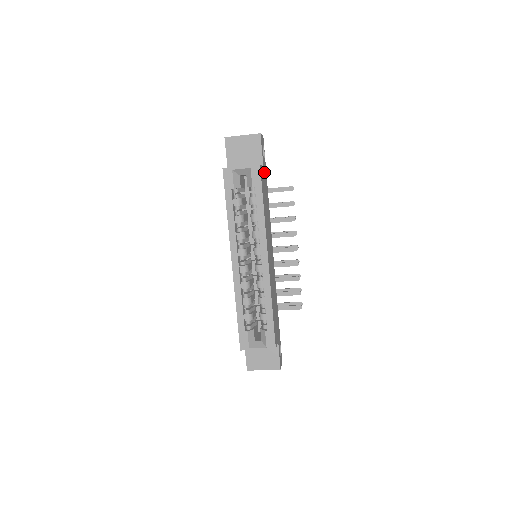
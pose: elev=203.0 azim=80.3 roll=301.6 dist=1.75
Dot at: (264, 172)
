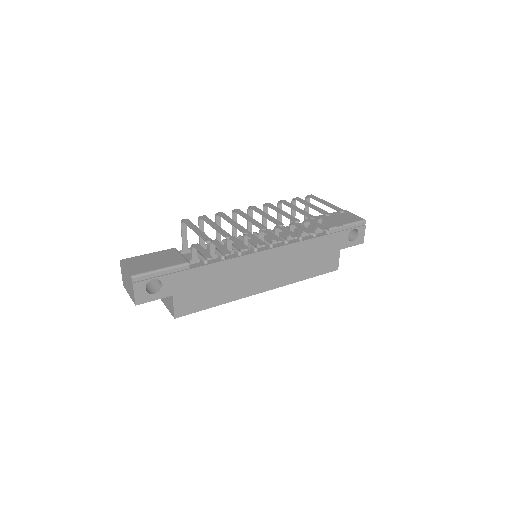
Dot at: (178, 288)
